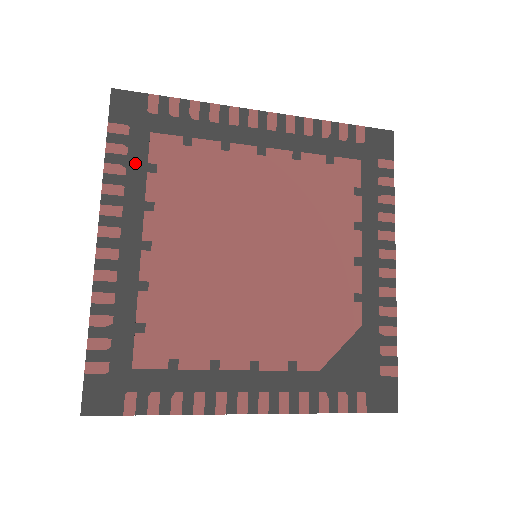
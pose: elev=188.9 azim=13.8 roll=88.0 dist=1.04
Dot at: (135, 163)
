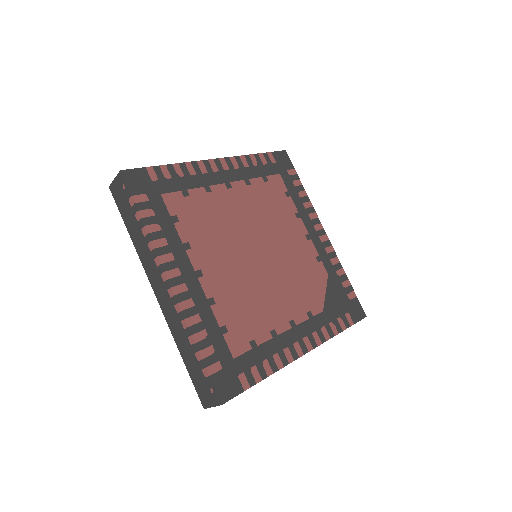
Dot at: (163, 219)
